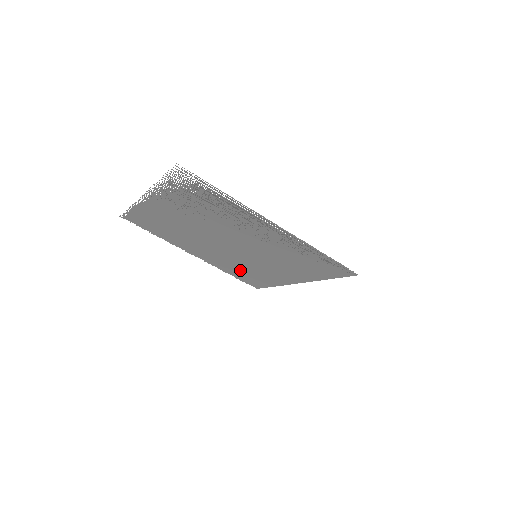
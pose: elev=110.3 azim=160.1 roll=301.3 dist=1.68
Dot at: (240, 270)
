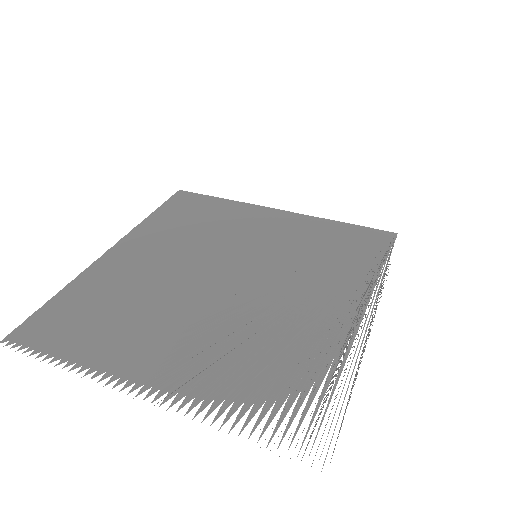
Dot at: (184, 223)
